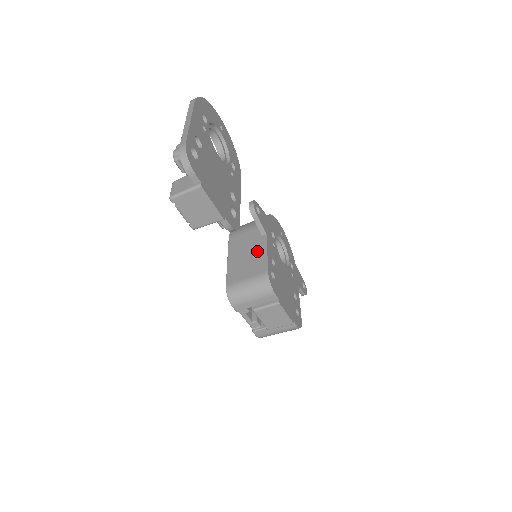
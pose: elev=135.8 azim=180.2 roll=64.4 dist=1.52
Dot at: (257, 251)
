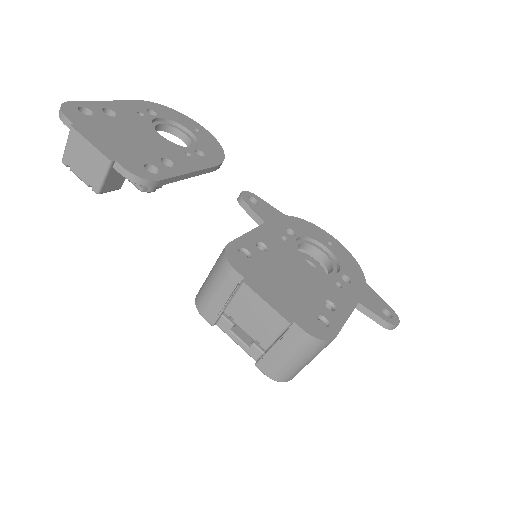
Dot at: occluded
